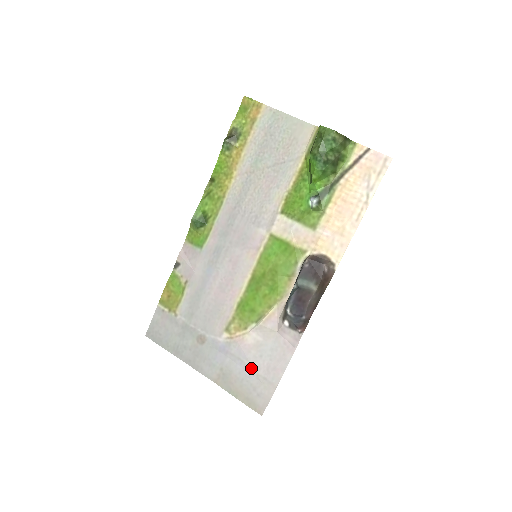
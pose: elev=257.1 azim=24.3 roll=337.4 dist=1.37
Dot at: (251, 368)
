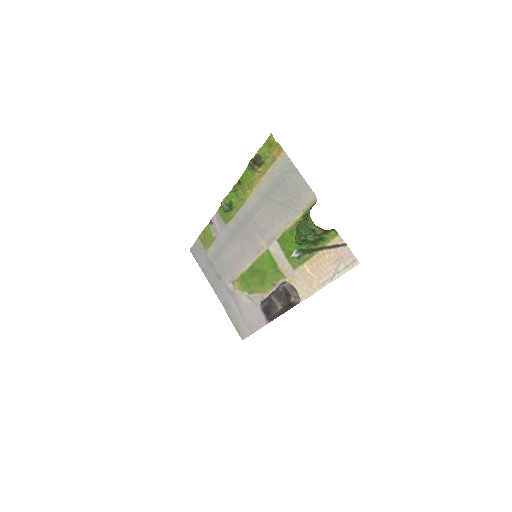
Dot at: (242, 313)
